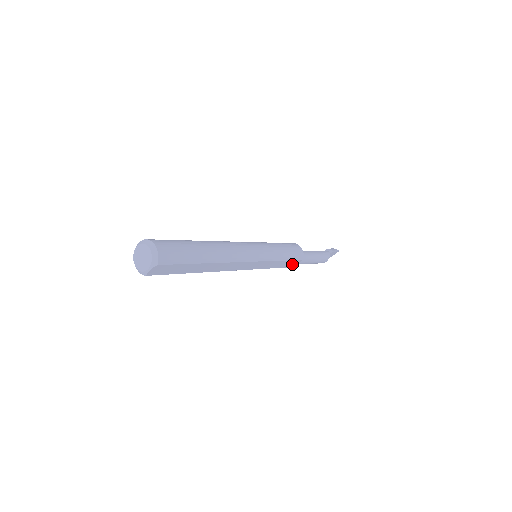
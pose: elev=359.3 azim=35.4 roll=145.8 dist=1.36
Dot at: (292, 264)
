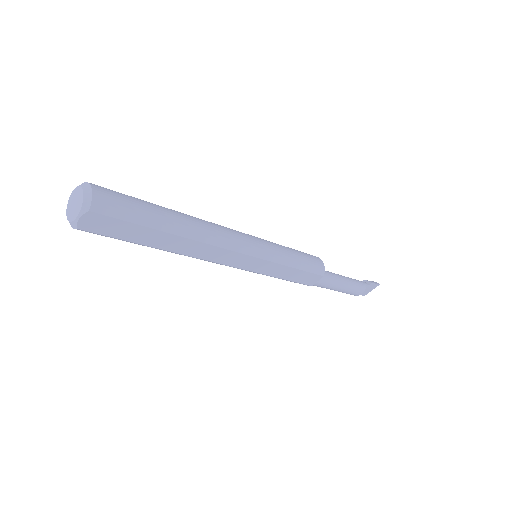
Dot at: (309, 280)
